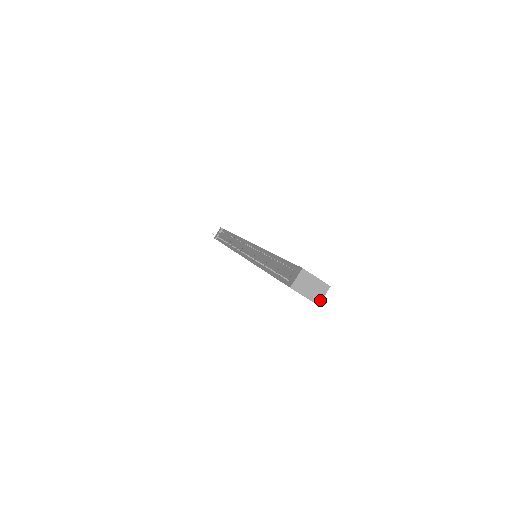
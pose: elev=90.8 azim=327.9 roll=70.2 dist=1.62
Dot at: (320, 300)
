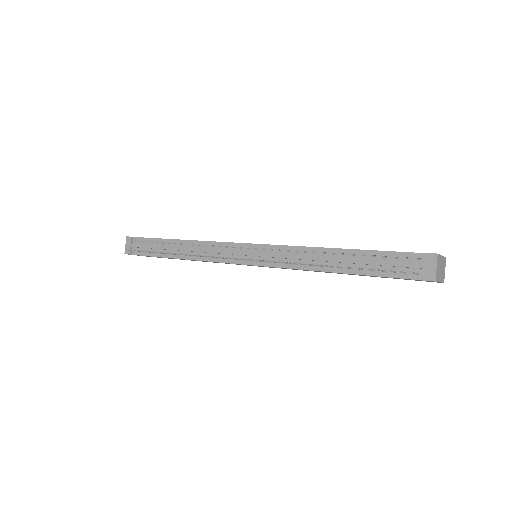
Dot at: (444, 277)
